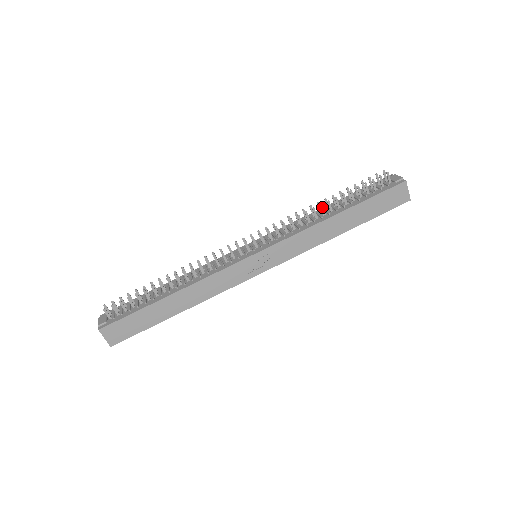
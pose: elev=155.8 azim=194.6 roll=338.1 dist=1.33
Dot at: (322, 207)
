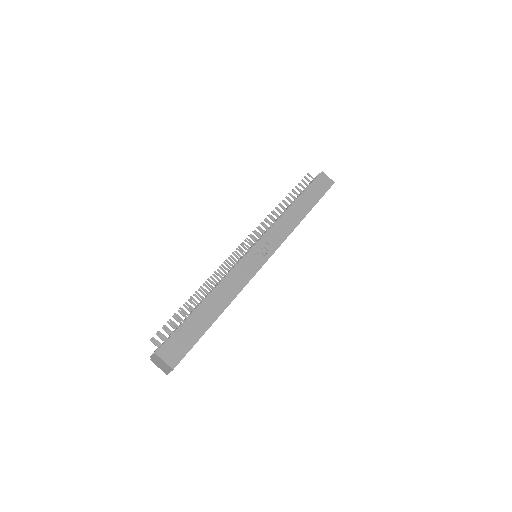
Dot at: (281, 206)
